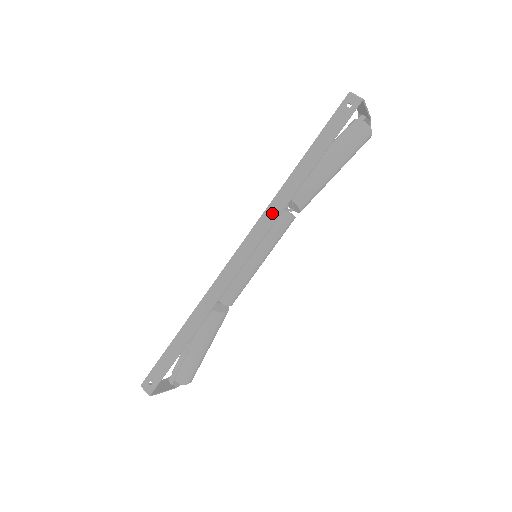
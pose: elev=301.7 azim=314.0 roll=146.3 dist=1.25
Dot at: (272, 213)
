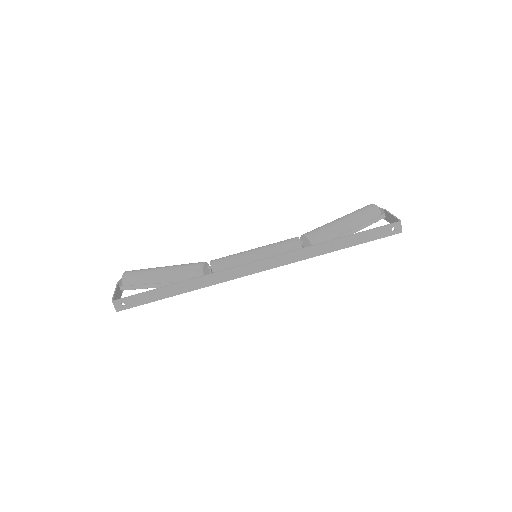
Dot at: (298, 256)
